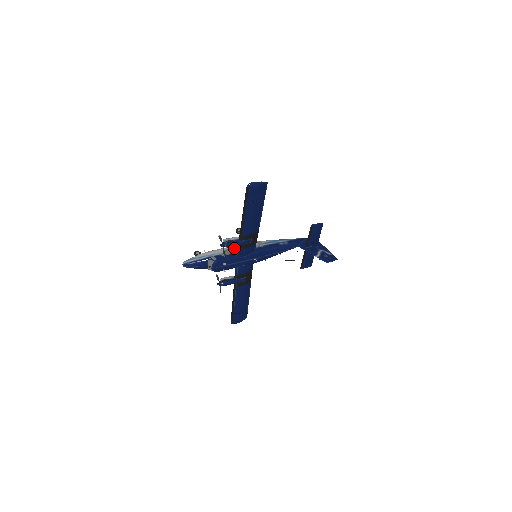
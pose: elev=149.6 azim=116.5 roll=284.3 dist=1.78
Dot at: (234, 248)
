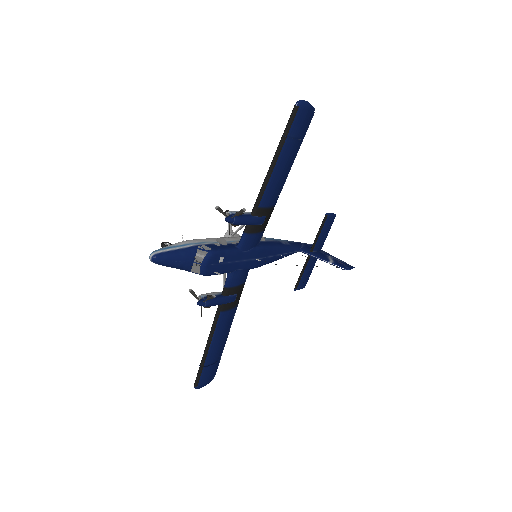
Dot at: (228, 238)
